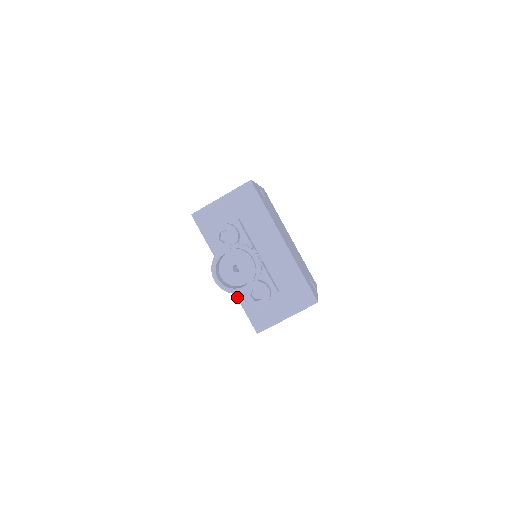
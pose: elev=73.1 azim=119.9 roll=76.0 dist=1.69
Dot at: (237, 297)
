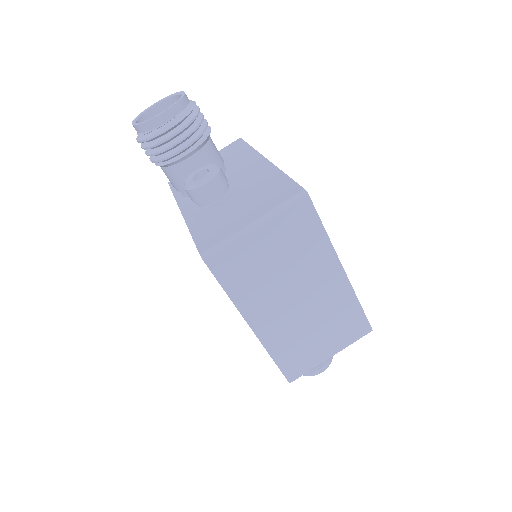
Dot at: (188, 227)
